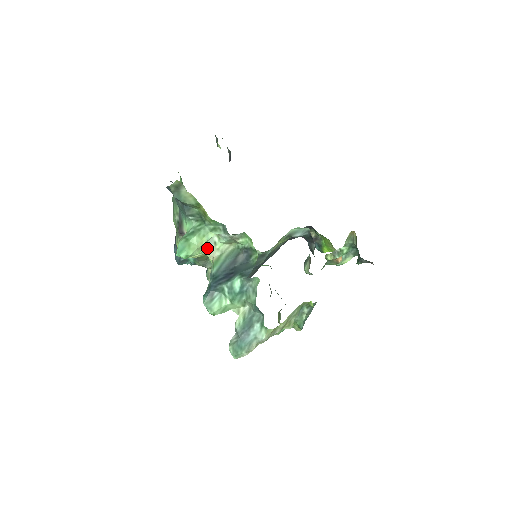
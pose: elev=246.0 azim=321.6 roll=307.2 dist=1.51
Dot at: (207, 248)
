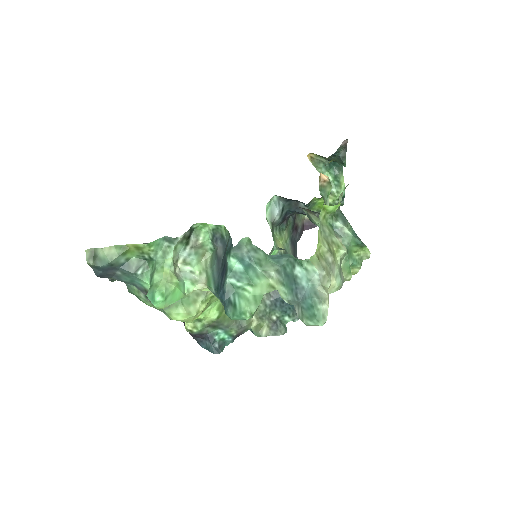
Dot at: (188, 282)
